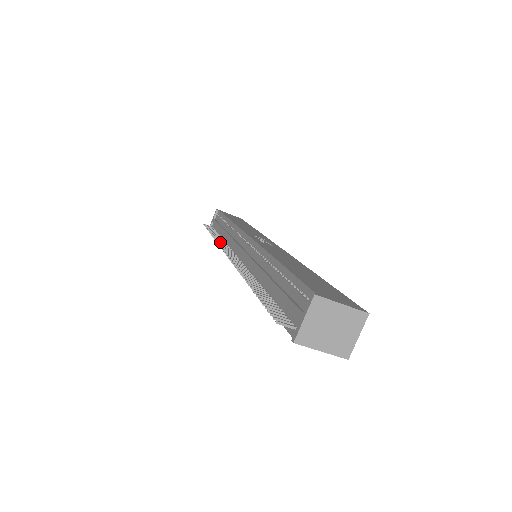
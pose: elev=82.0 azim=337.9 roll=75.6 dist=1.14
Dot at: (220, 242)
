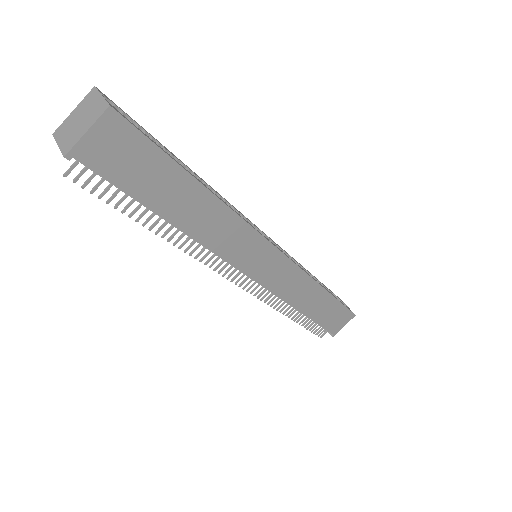
Dot at: (273, 303)
